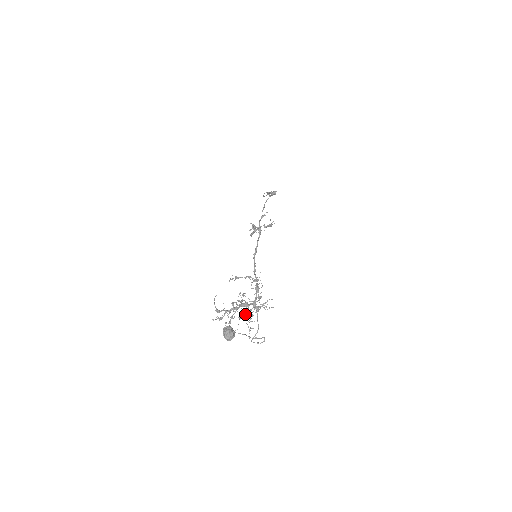
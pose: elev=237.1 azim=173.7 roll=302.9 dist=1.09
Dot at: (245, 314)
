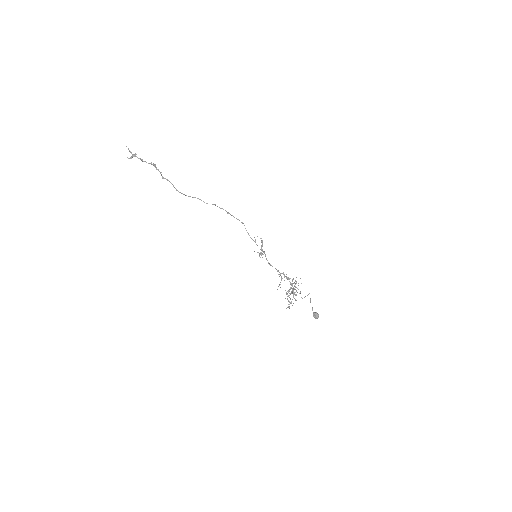
Dot at: (289, 291)
